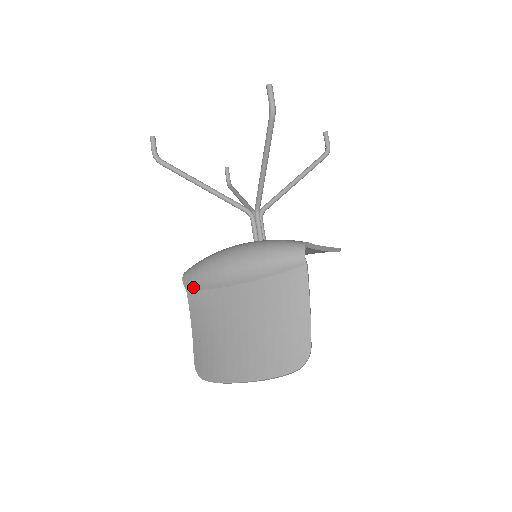
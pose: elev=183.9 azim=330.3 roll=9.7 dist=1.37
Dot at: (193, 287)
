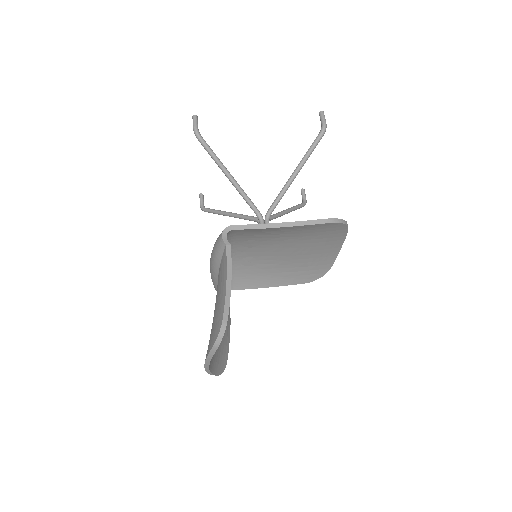
Dot at: occluded
